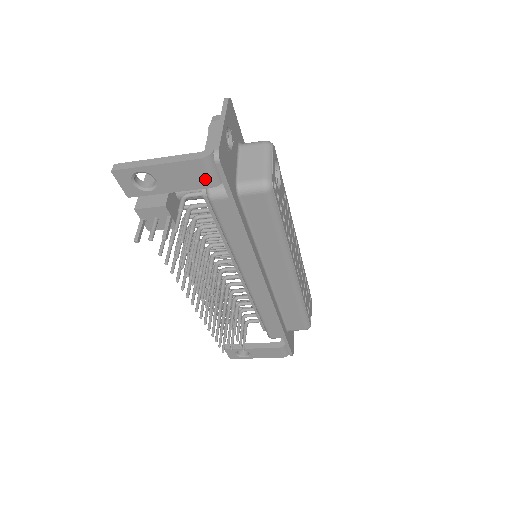
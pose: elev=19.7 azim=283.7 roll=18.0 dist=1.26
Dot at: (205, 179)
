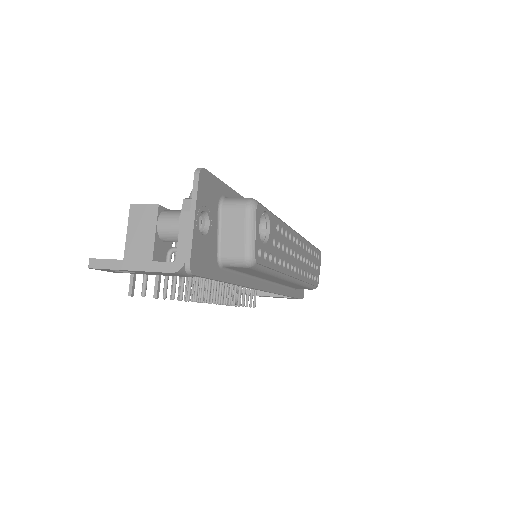
Dot at: (182, 275)
